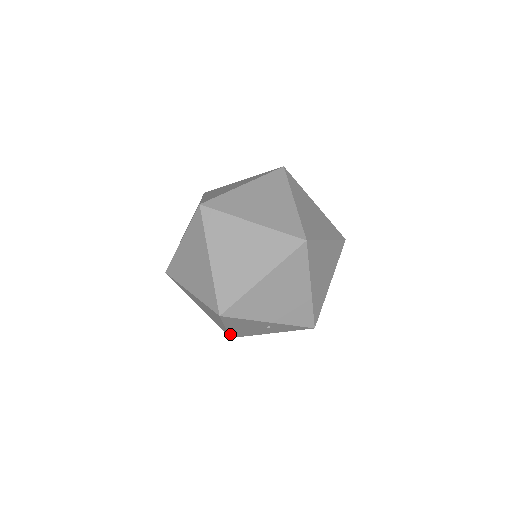
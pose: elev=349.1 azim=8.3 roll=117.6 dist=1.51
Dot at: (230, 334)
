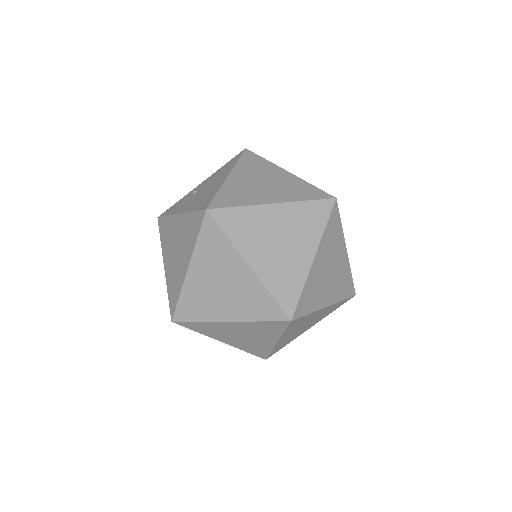
Dot at: occluded
